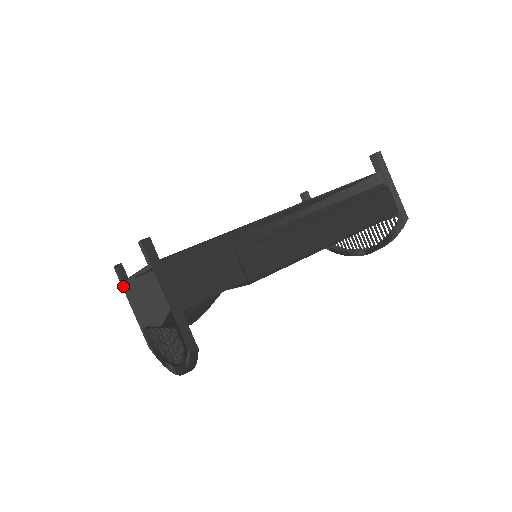
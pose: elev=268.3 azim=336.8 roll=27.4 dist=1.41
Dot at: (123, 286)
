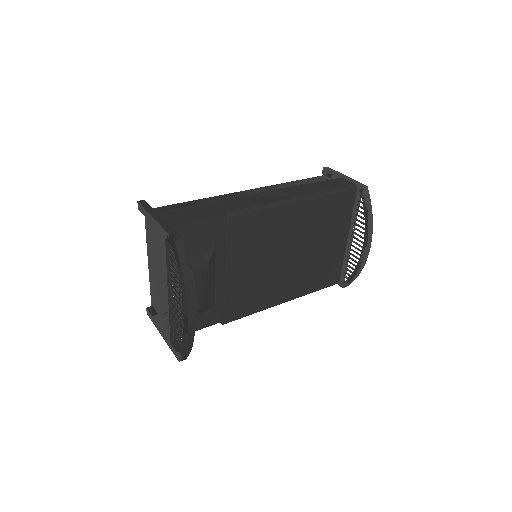
Dot at: (153, 319)
